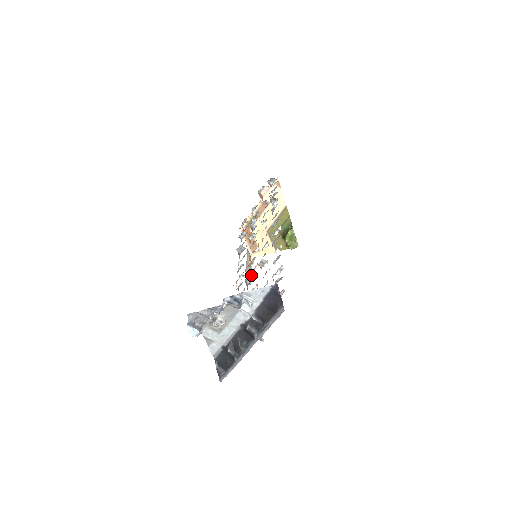
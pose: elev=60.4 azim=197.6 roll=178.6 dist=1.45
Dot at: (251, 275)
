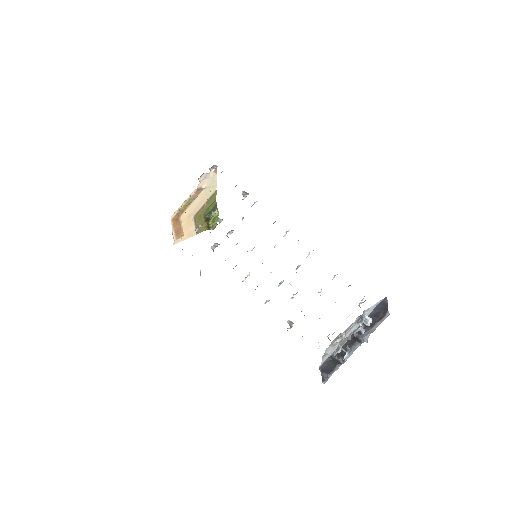
Dot at: occluded
